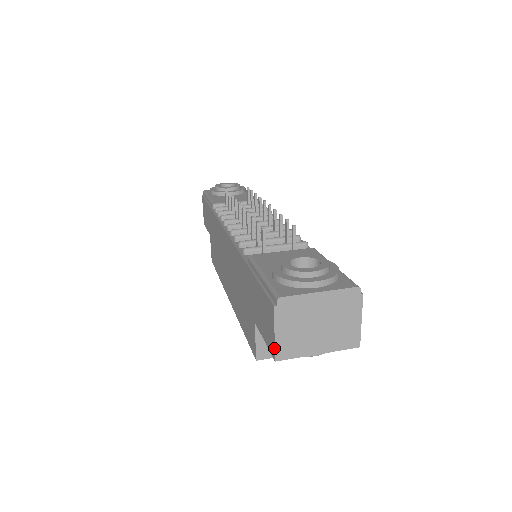
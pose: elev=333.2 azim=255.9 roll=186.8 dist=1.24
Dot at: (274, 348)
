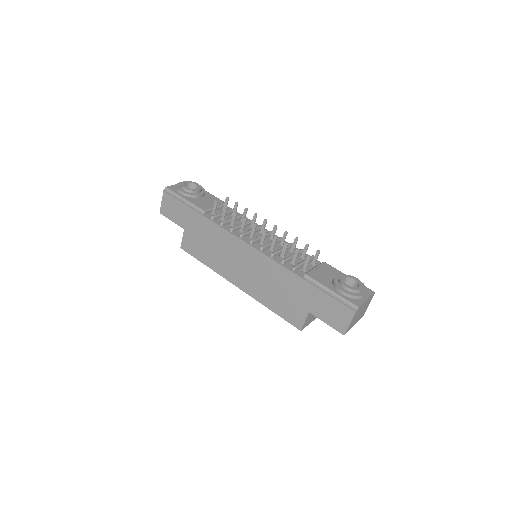
Dot at: (346, 330)
